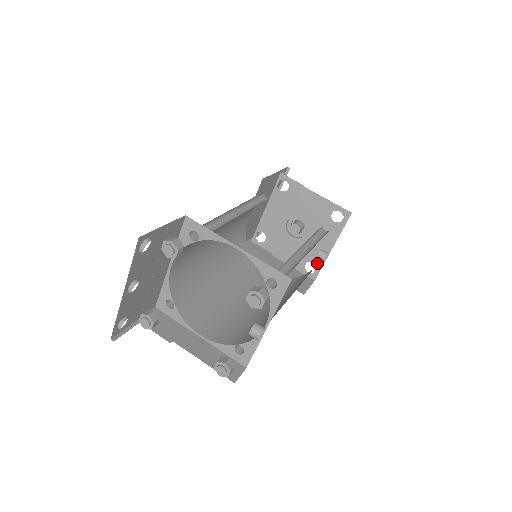
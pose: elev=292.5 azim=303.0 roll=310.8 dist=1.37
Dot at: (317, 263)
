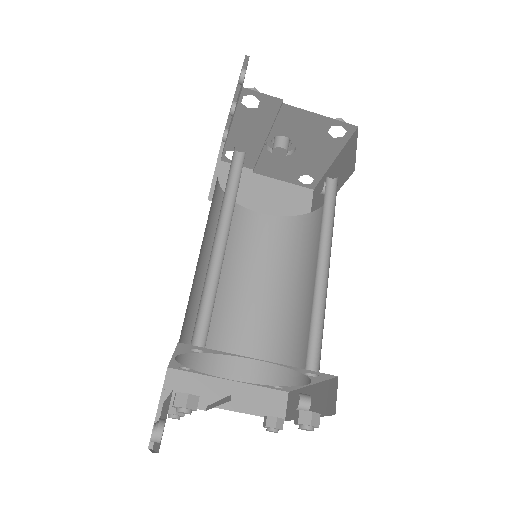
Dot at: (314, 176)
